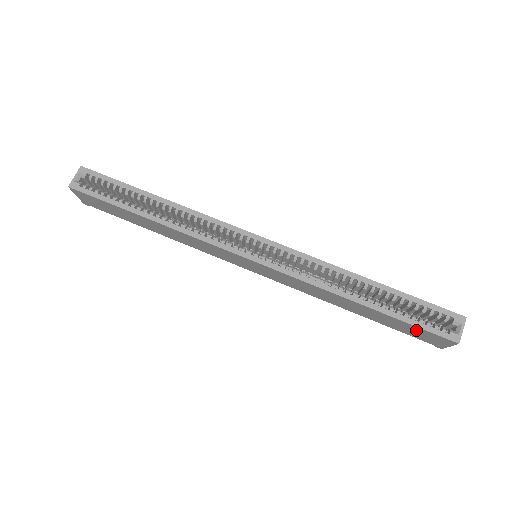
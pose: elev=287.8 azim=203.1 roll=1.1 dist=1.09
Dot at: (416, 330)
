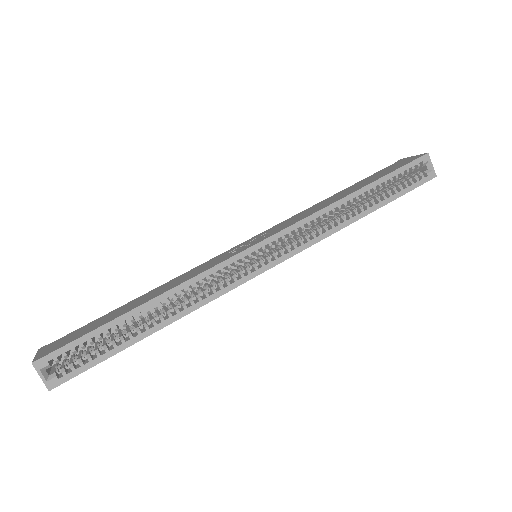
Dot at: occluded
